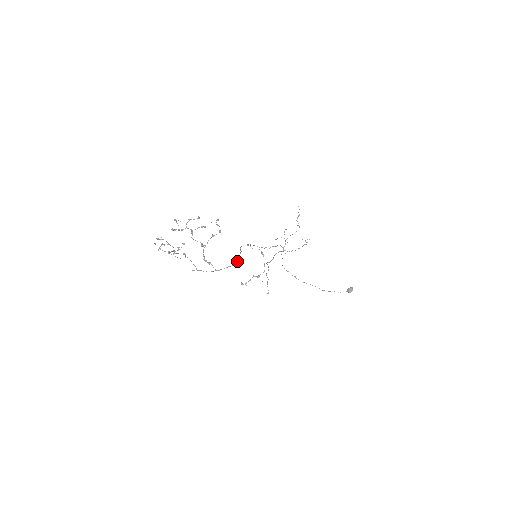
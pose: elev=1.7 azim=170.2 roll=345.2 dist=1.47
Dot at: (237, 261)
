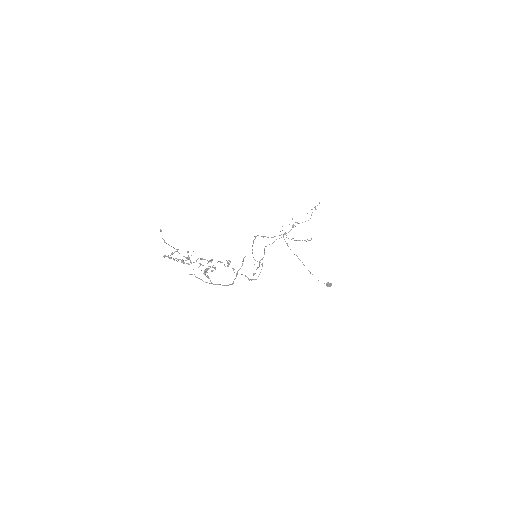
Dot at: (235, 278)
